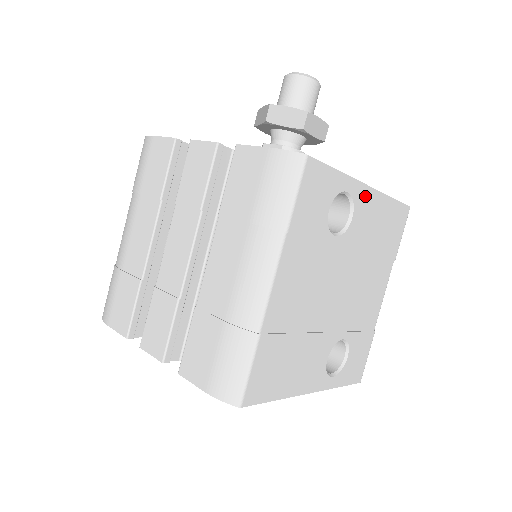
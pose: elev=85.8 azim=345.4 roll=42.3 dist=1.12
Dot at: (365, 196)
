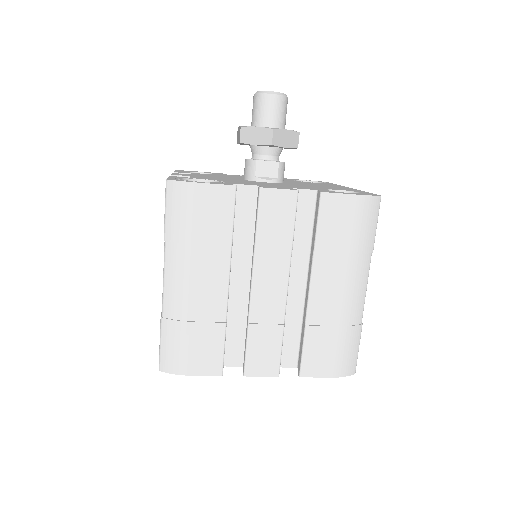
Dot at: occluded
